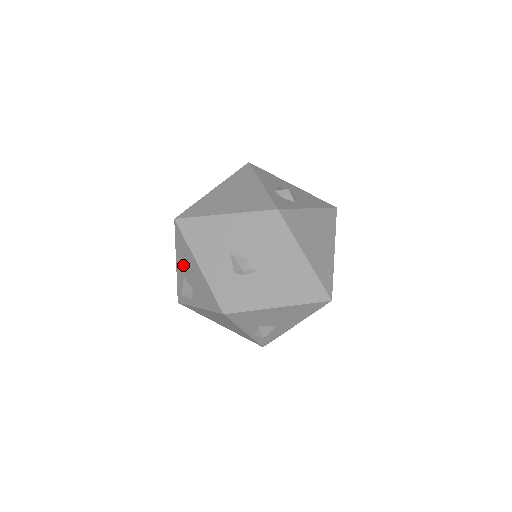
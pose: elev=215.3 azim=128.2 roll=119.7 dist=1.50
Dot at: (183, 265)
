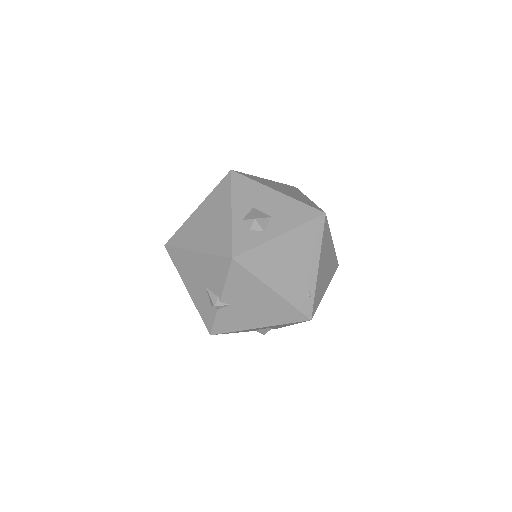
Dot at: occluded
